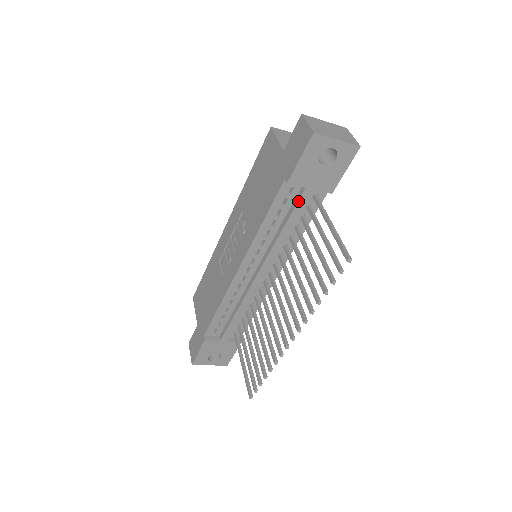
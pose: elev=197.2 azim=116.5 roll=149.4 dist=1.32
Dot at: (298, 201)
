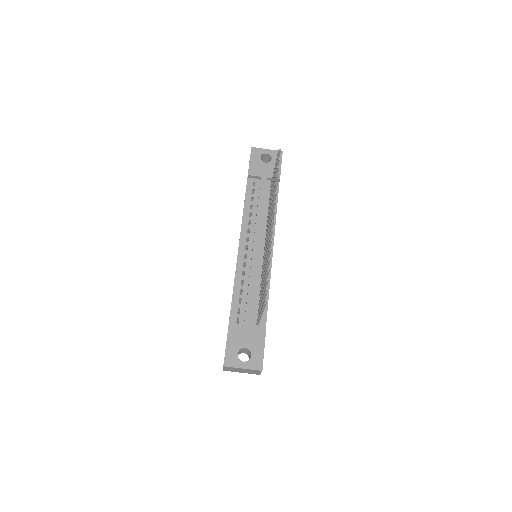
Dot at: (260, 186)
